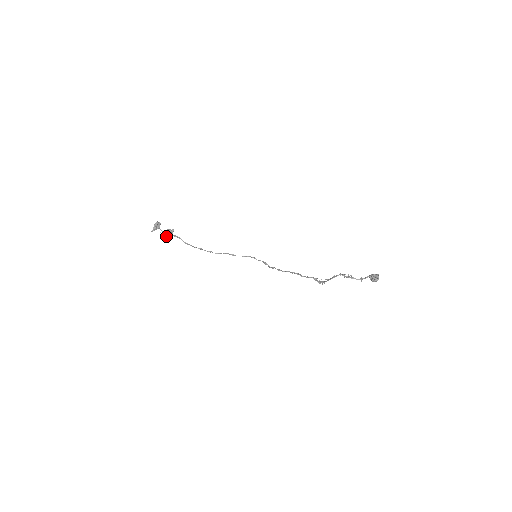
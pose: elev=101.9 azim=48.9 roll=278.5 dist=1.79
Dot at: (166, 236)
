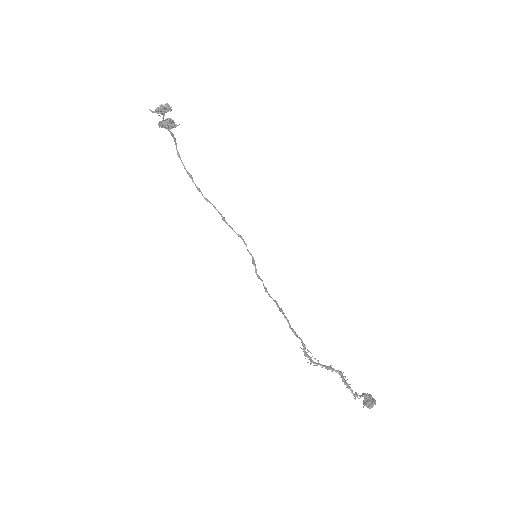
Dot at: (161, 126)
